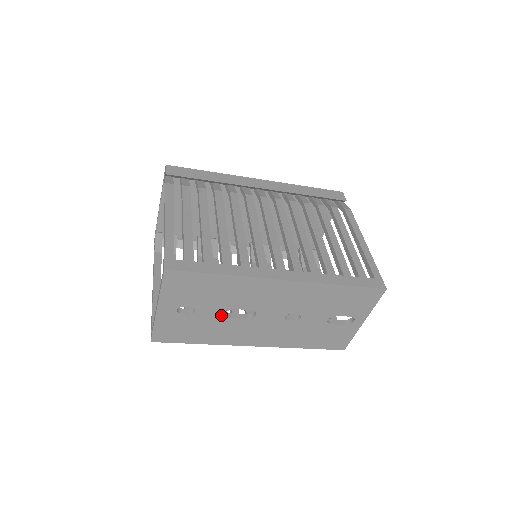
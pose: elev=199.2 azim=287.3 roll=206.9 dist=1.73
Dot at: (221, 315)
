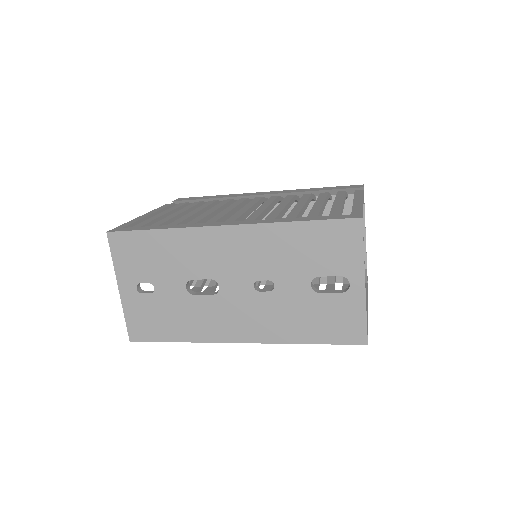
Dot at: (182, 291)
